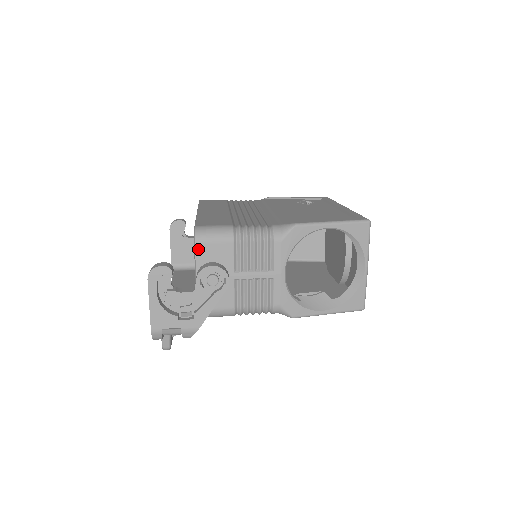
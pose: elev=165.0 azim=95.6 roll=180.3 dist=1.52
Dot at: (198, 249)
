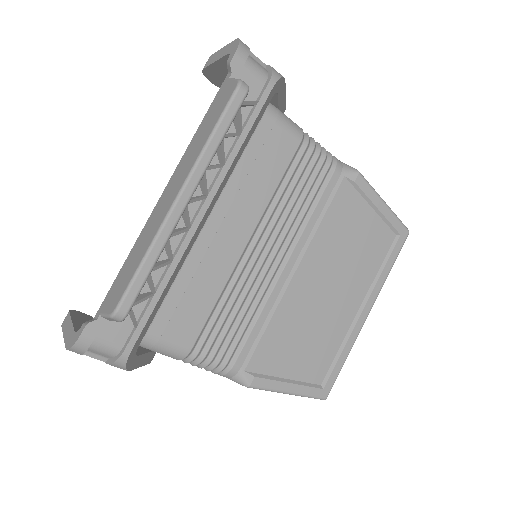
Dot at: occluded
